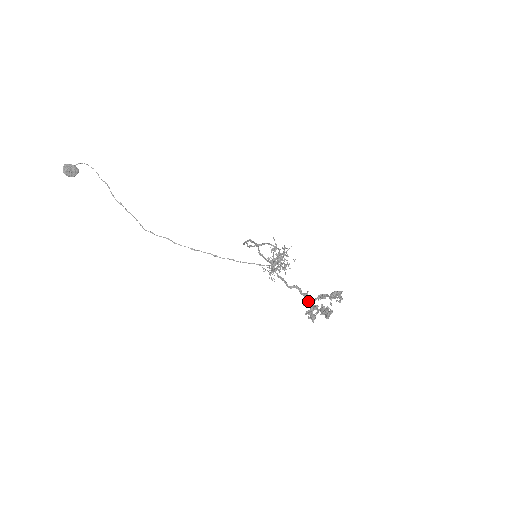
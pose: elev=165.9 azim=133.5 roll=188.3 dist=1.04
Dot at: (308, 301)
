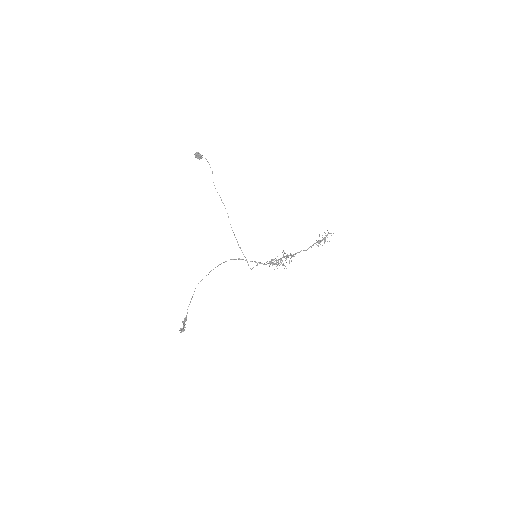
Dot at: occluded
